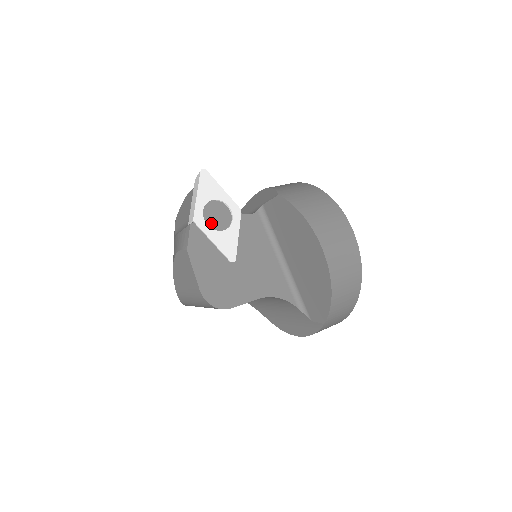
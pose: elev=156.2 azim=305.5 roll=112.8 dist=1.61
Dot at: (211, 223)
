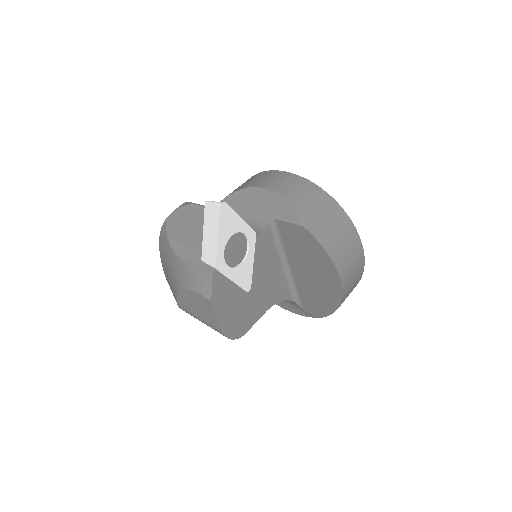
Dot at: (230, 261)
